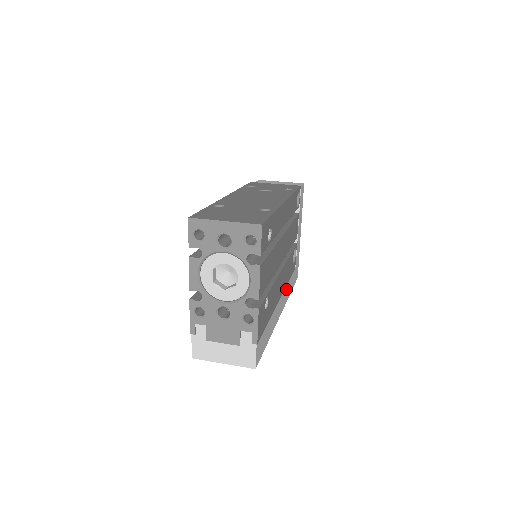
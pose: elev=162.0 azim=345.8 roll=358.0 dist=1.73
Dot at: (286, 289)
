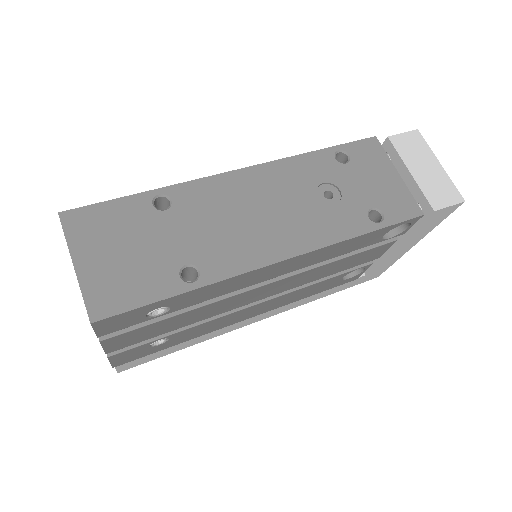
Dot at: (296, 301)
